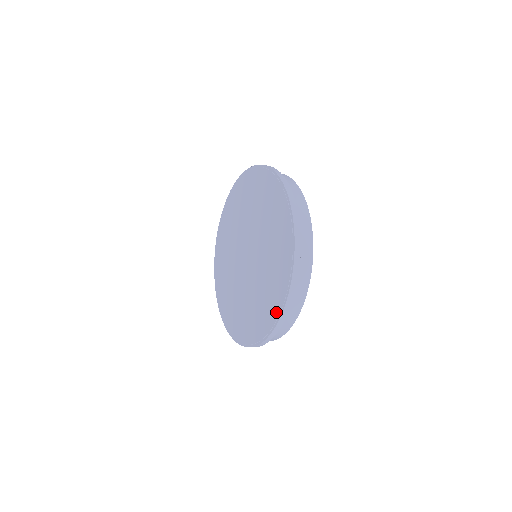
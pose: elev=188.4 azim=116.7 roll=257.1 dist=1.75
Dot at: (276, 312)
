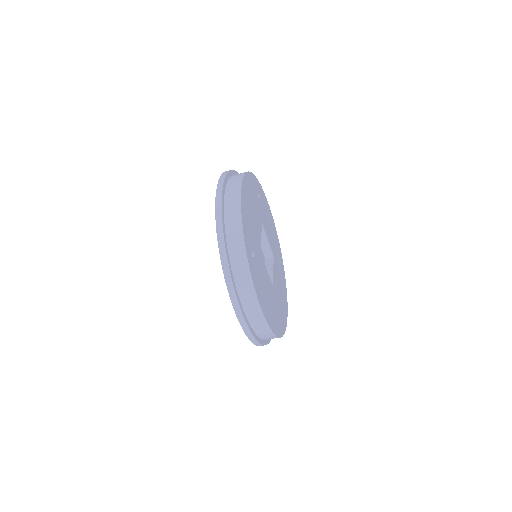
Dot at: occluded
